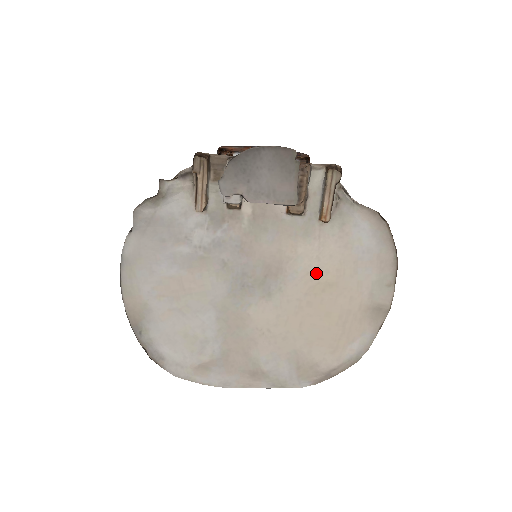
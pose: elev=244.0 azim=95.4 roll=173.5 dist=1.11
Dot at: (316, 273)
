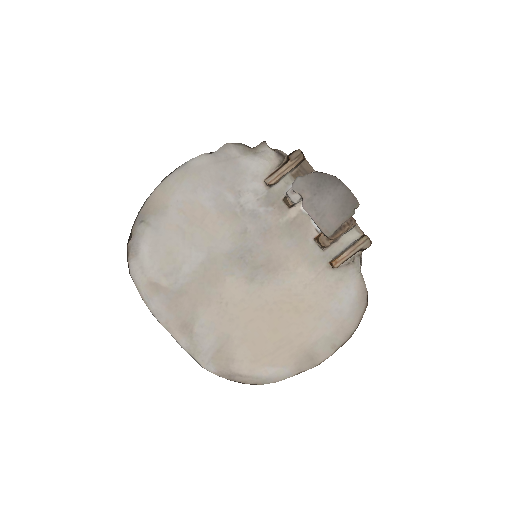
Dot at: (295, 295)
